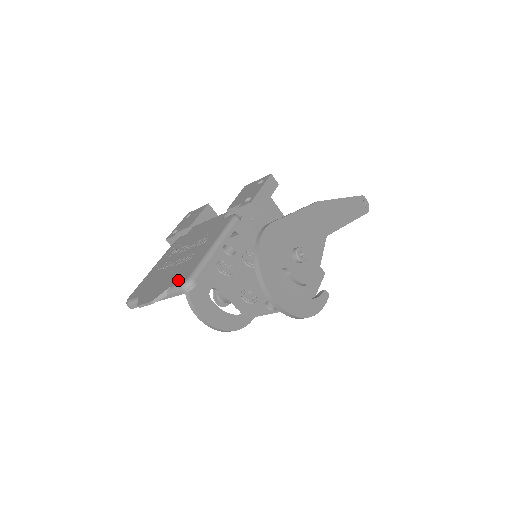
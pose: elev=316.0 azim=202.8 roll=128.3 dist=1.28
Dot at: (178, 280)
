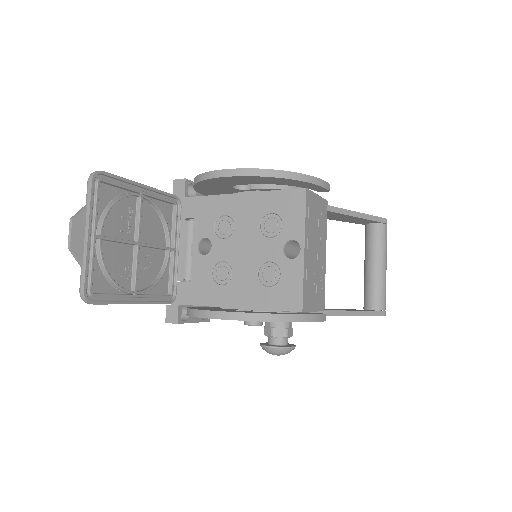
Dot at: (94, 196)
